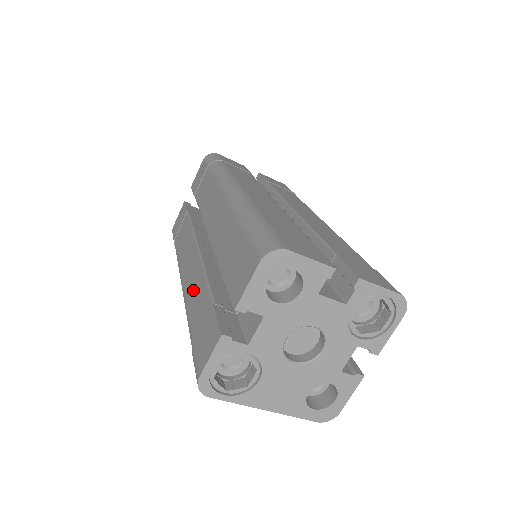
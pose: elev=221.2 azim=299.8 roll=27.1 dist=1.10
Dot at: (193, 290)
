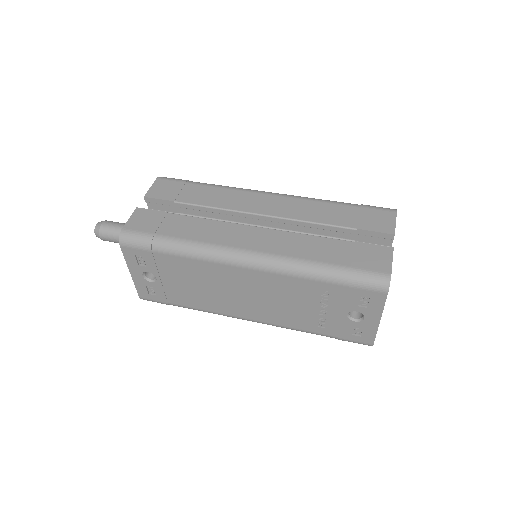
Dot at: (296, 247)
